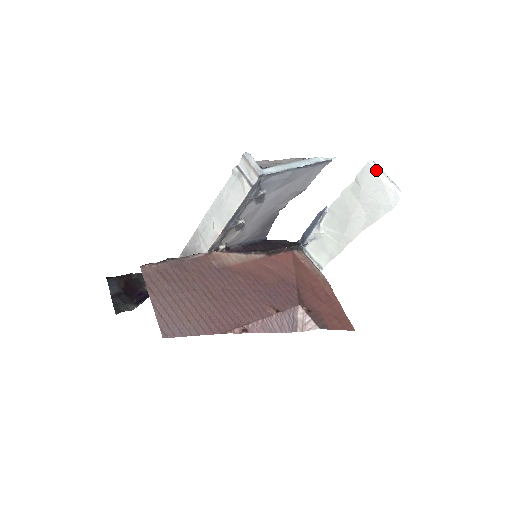
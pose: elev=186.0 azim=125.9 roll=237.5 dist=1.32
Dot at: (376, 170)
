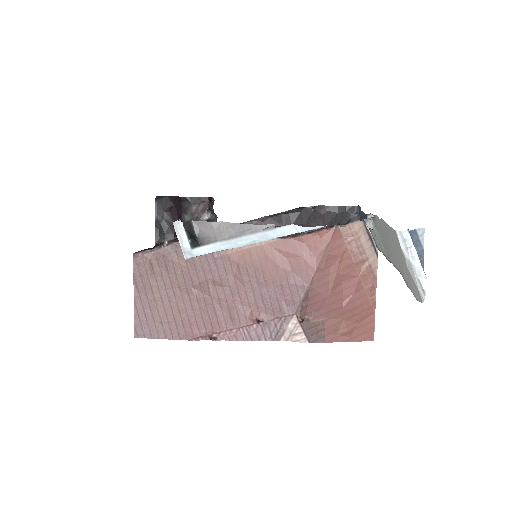
Dot at: (402, 249)
